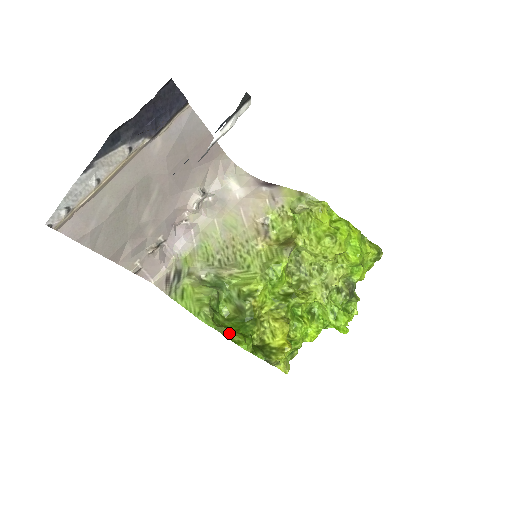
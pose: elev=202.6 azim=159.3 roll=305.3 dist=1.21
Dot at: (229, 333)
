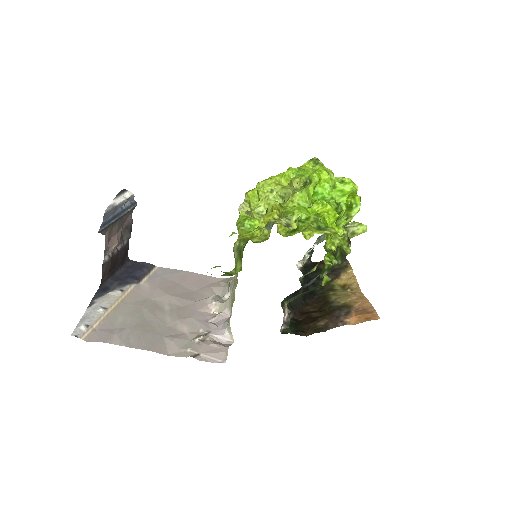
Dot at: occluded
